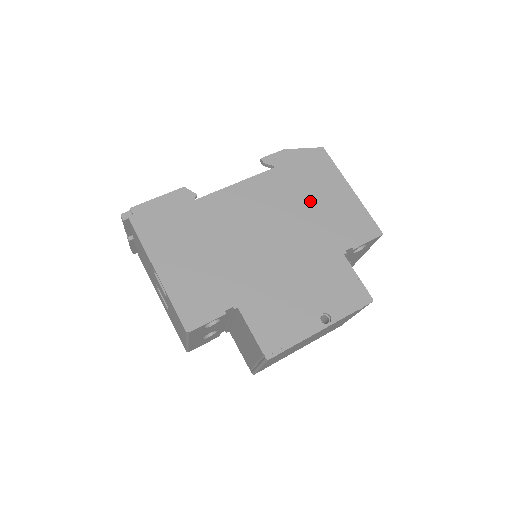
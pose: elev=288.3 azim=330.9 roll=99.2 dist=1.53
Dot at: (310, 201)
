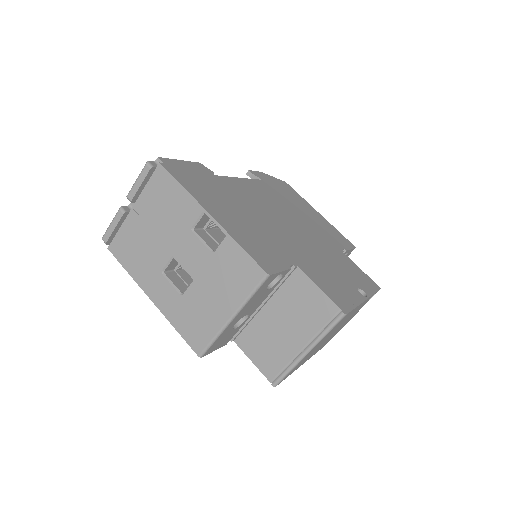
Dot at: (299, 210)
